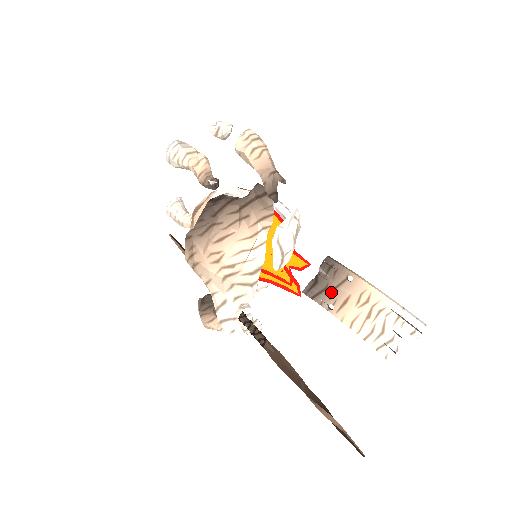
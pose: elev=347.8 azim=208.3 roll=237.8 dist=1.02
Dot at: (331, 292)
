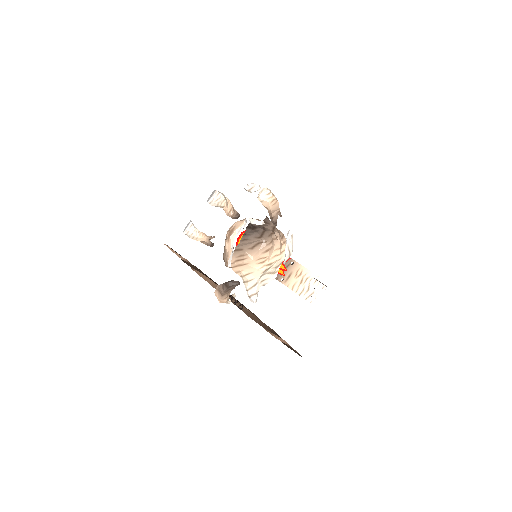
Dot at: occluded
